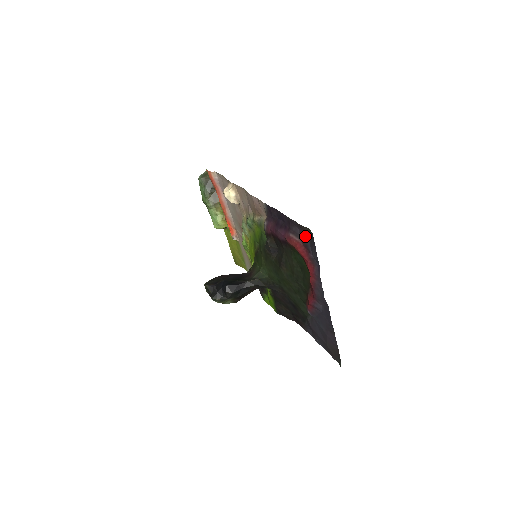
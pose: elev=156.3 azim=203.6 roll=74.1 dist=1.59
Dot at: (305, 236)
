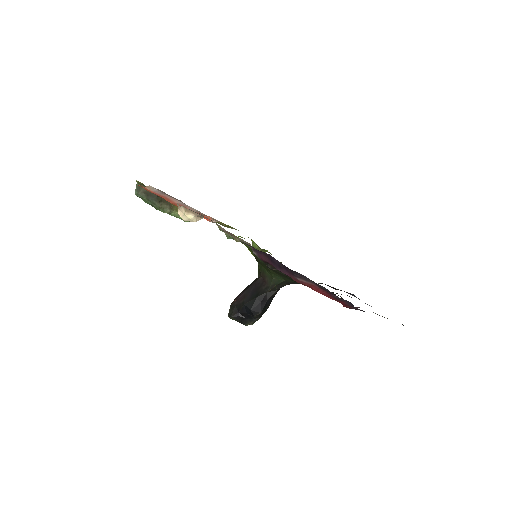
Dot at: (318, 284)
